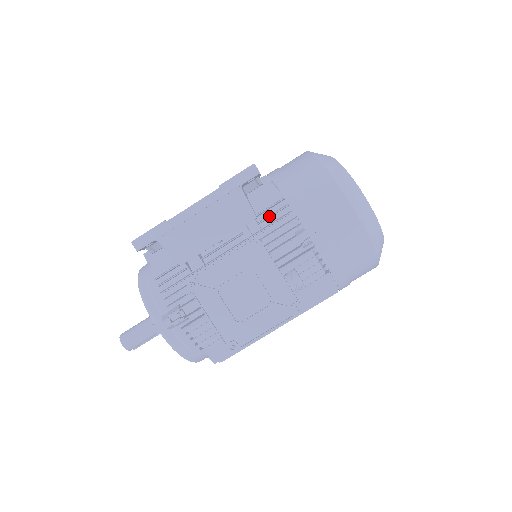
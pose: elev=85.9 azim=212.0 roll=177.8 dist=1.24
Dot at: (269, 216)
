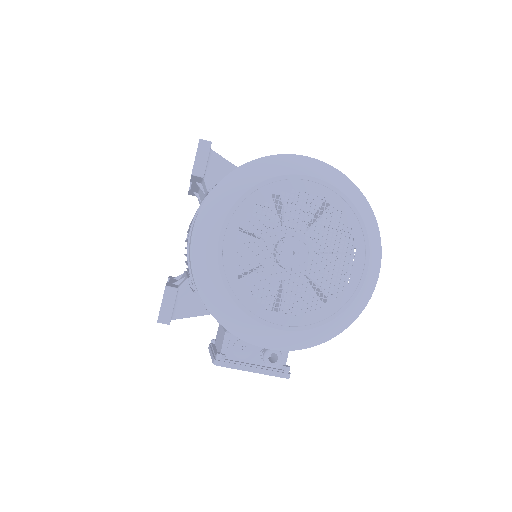
Dot at: occluded
